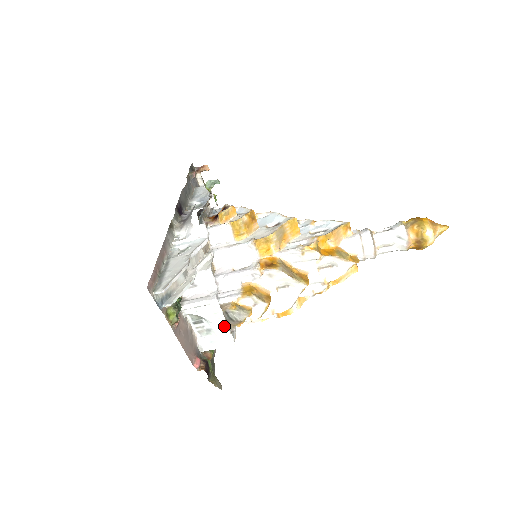
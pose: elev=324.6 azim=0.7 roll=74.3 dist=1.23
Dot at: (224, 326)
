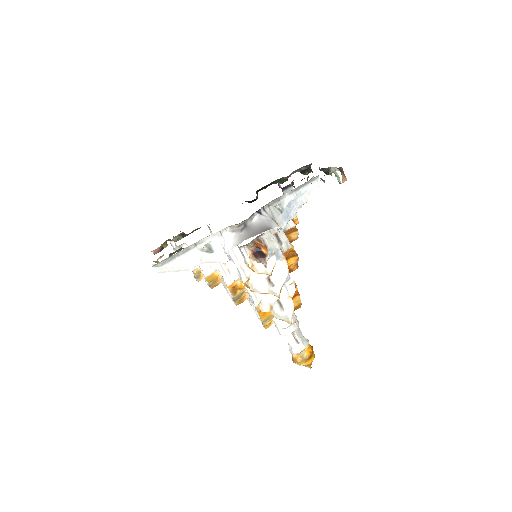
Dot at: occluded
